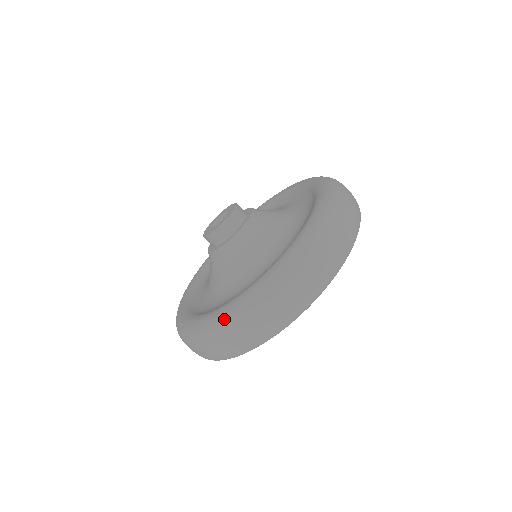
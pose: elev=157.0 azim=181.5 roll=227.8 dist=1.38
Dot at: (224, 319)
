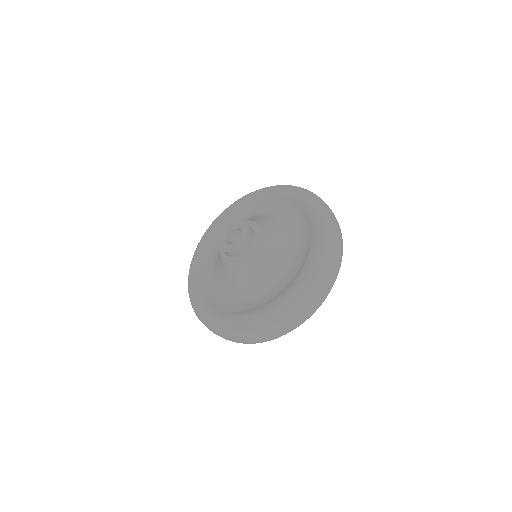
Dot at: (207, 322)
